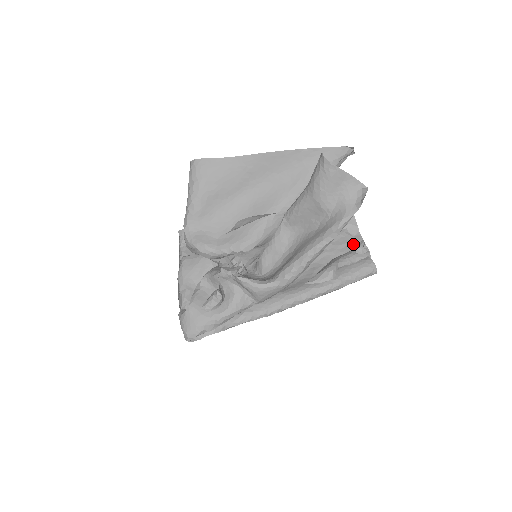
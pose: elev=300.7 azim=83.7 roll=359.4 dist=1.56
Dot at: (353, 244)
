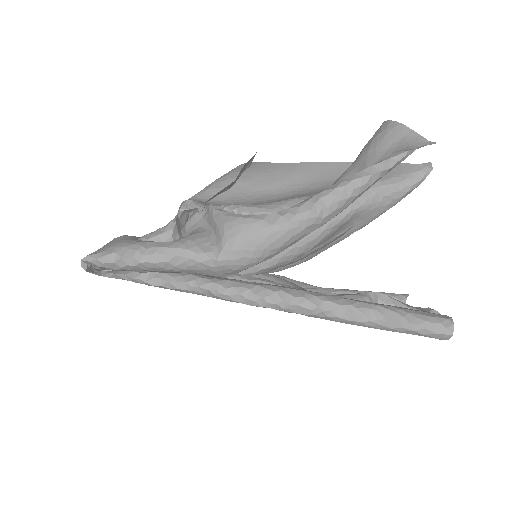
Dot at: occluded
